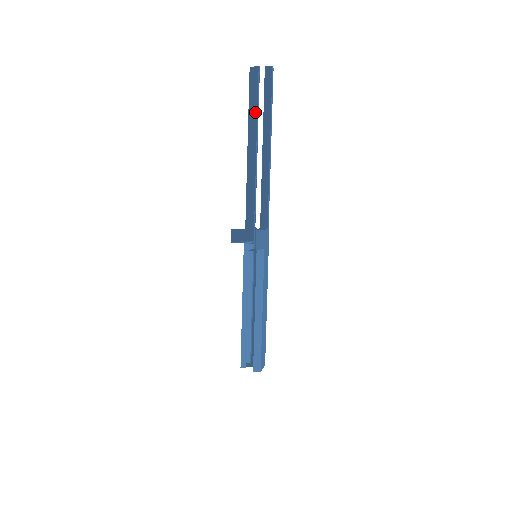
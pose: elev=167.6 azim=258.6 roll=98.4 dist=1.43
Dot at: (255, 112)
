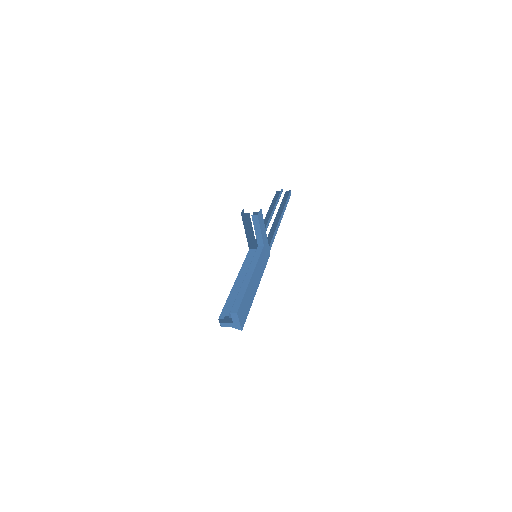
Dot at: occluded
